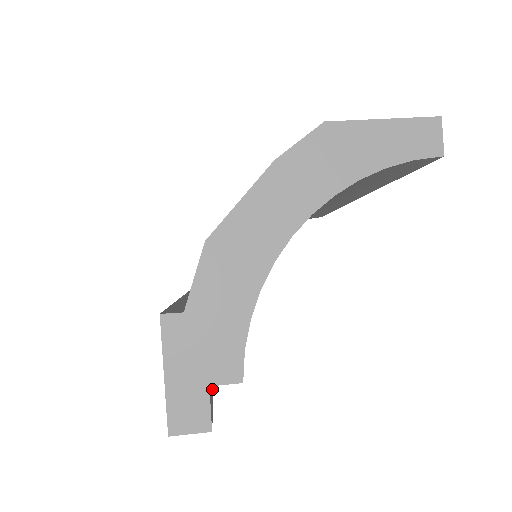
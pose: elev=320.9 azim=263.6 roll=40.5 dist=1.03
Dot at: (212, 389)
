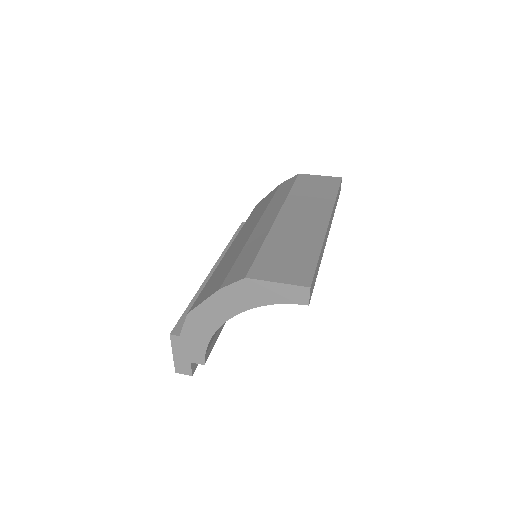
Dot at: occluded
